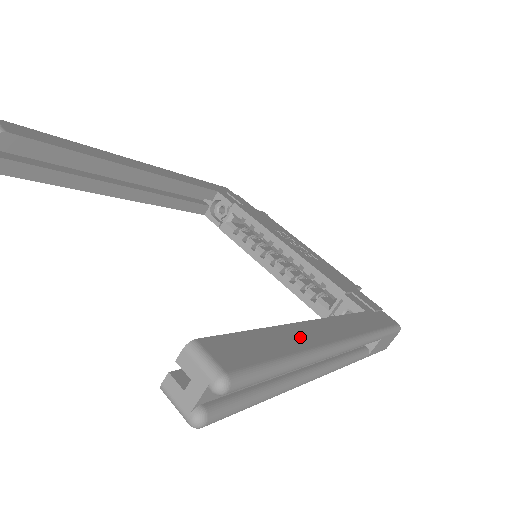
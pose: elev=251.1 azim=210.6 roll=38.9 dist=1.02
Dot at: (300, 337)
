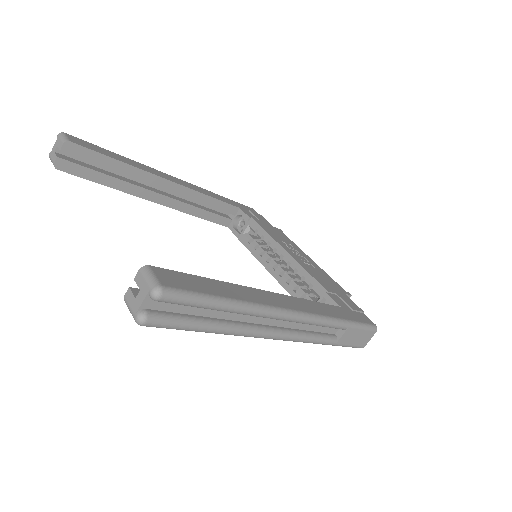
Dot at: (248, 294)
